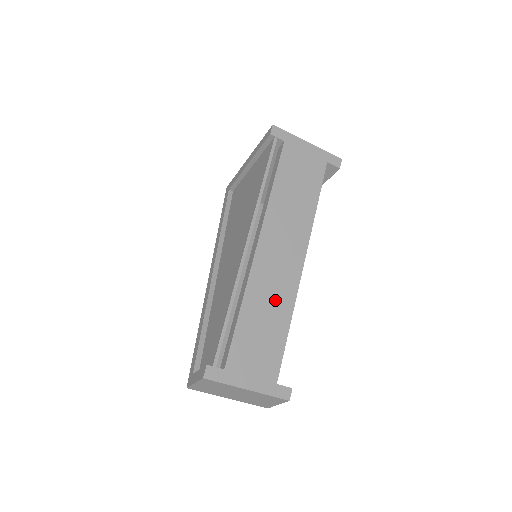
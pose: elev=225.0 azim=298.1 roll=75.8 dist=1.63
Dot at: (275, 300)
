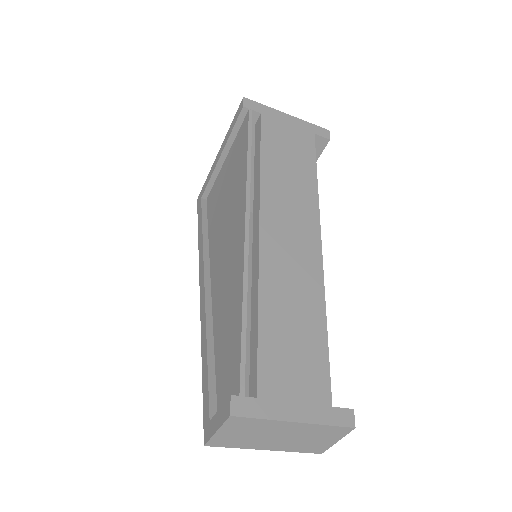
Dot at: (299, 294)
